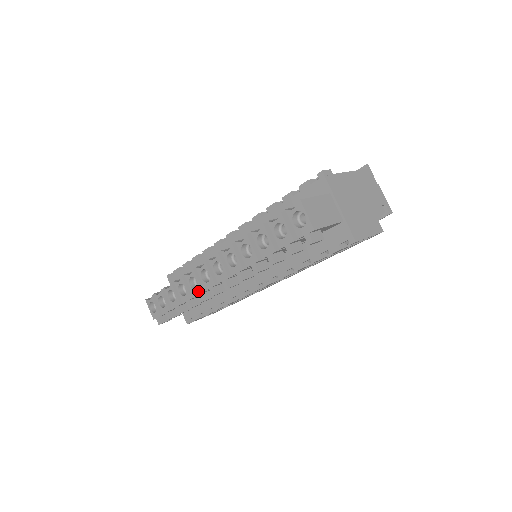
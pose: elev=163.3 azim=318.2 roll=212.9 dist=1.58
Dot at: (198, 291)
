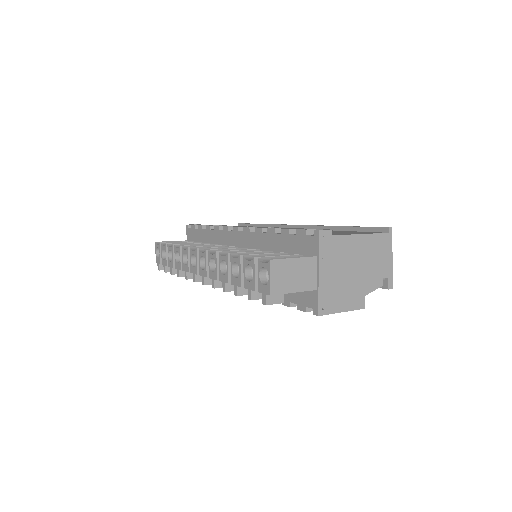
Dot at: (186, 268)
